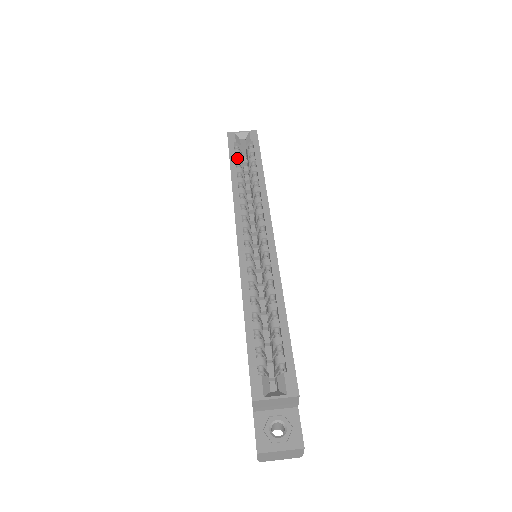
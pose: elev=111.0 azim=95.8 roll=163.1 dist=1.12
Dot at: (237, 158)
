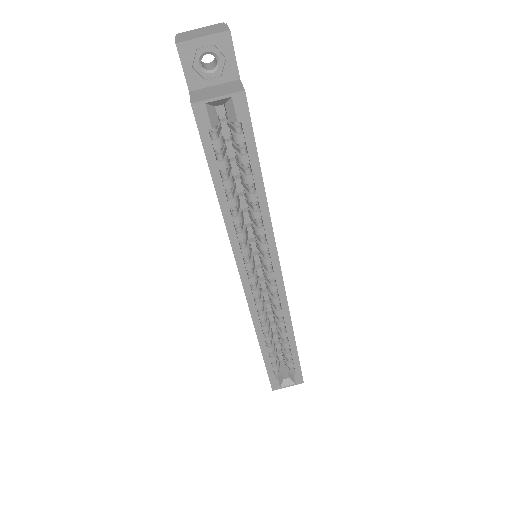
Dot at: (219, 157)
